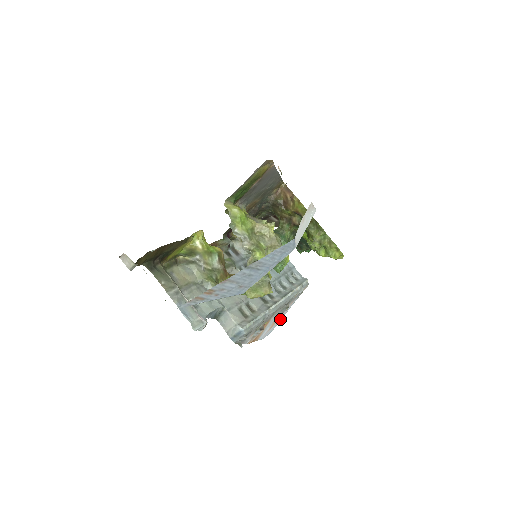
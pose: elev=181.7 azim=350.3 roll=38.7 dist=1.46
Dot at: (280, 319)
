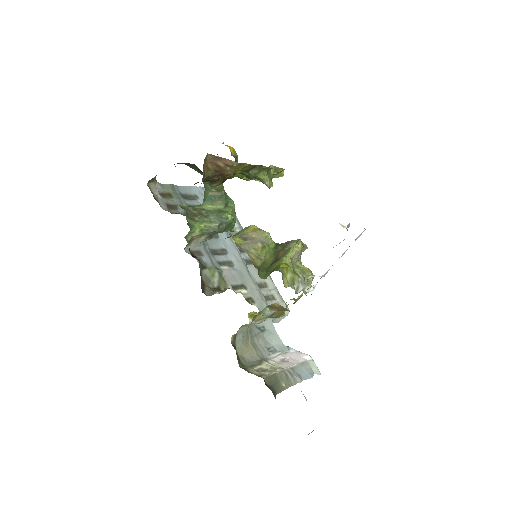
Dot at: occluded
